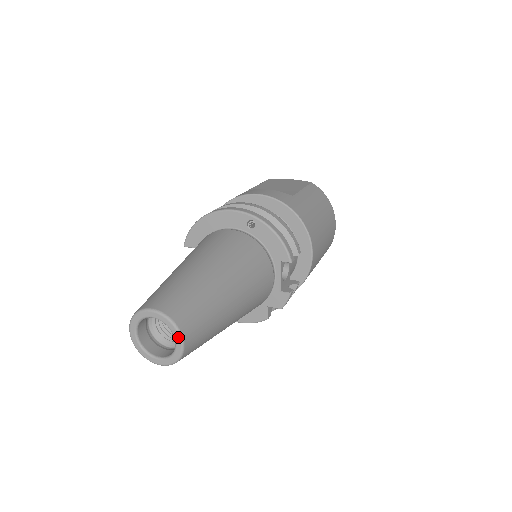
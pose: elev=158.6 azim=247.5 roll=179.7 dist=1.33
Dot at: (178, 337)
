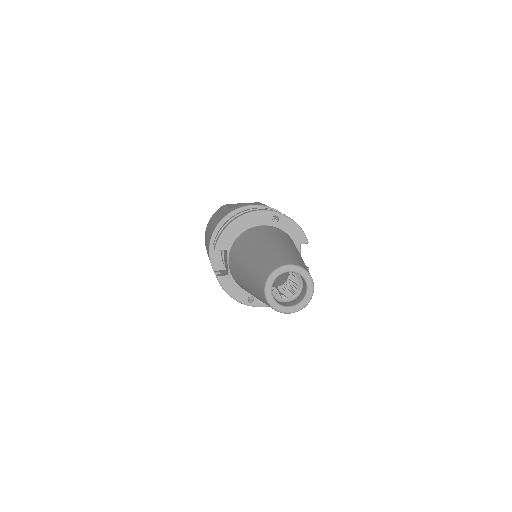
Dot at: (310, 281)
